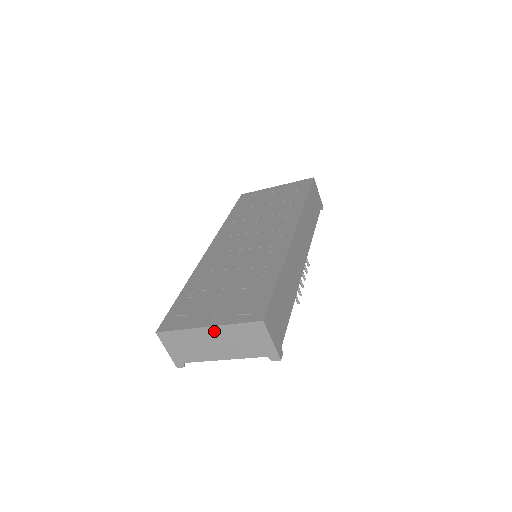
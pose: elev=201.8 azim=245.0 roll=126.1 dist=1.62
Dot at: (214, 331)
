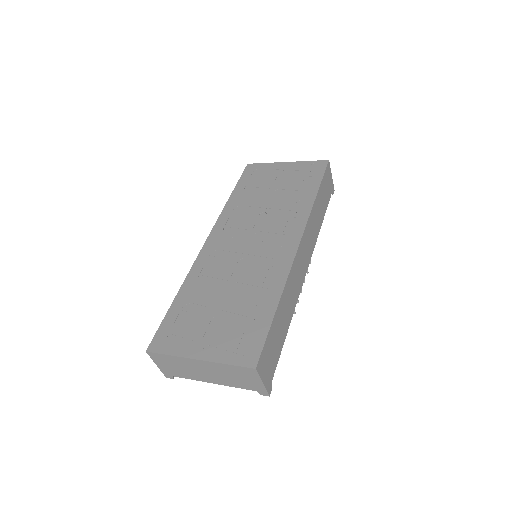
Dot at: (205, 364)
